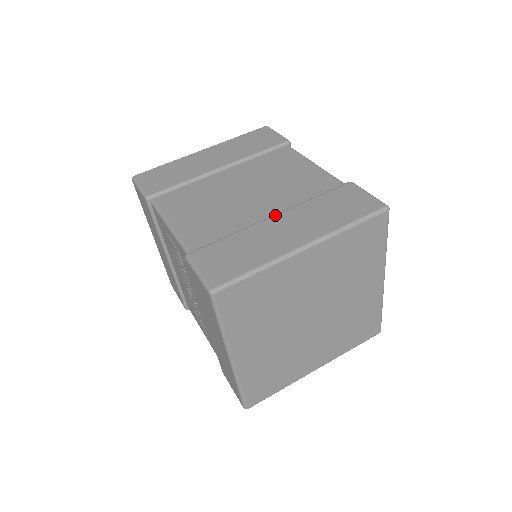
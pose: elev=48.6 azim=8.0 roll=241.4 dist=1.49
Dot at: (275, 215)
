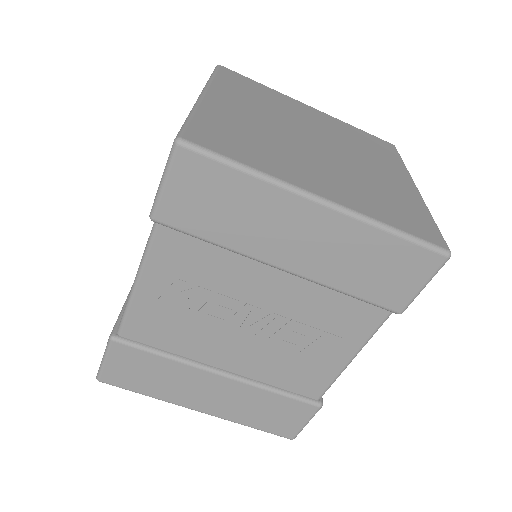
Dot at: occluded
